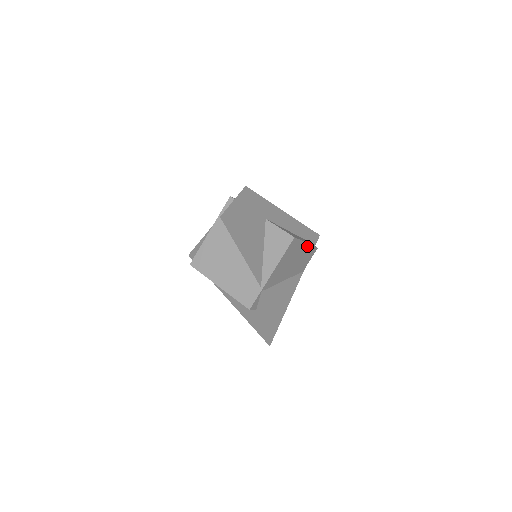
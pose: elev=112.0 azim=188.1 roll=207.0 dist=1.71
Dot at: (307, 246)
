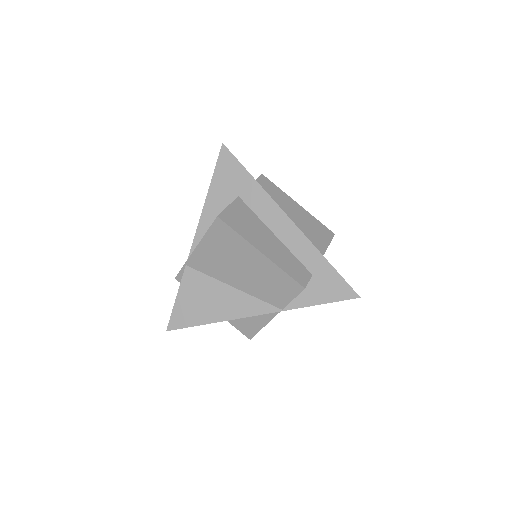
Dot at: (267, 260)
